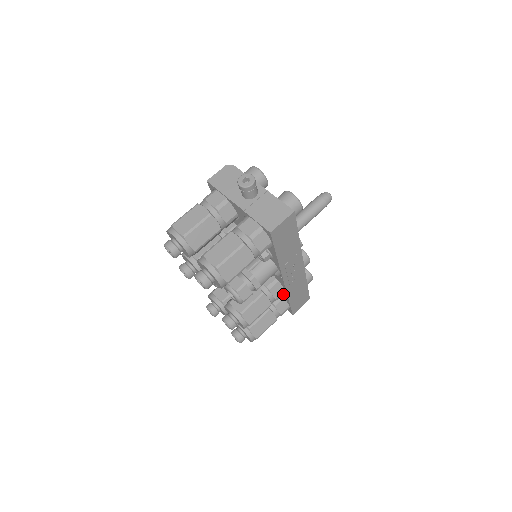
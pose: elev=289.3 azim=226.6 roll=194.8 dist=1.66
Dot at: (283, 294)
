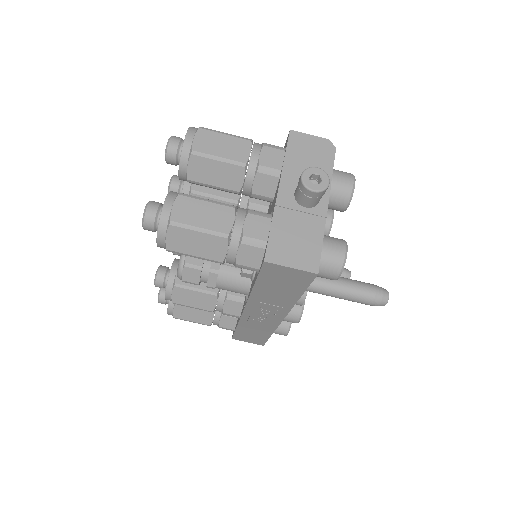
Dot at: occluded
